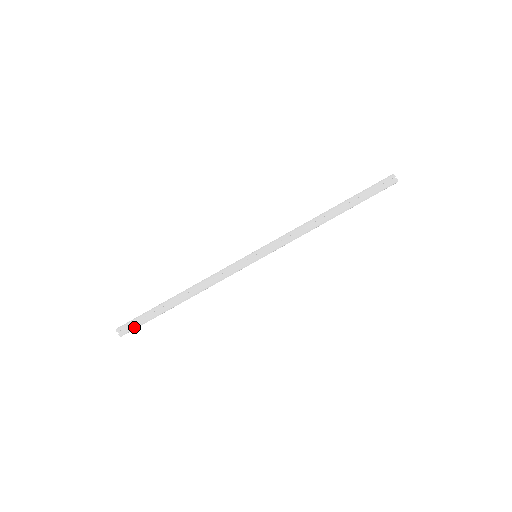
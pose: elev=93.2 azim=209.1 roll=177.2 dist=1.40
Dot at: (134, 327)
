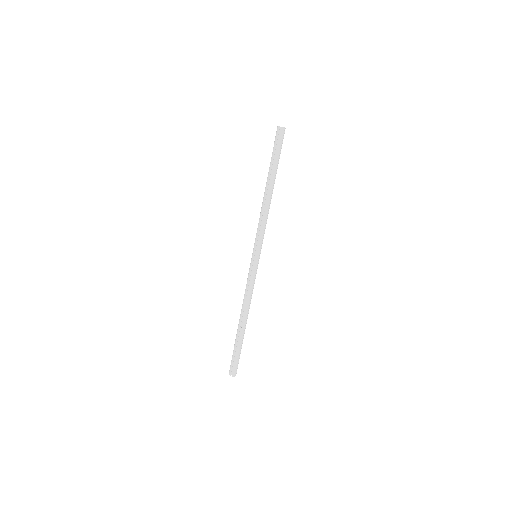
Dot at: (236, 364)
